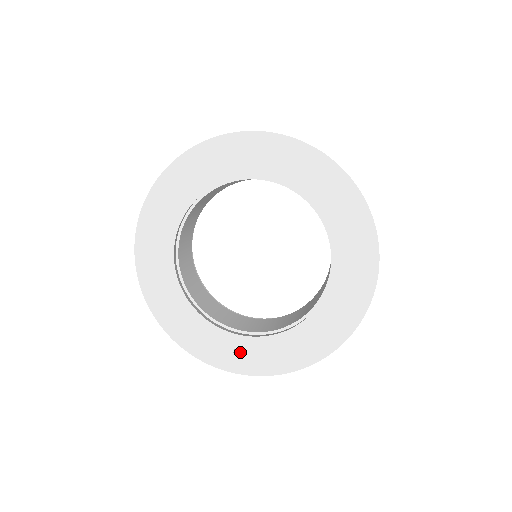
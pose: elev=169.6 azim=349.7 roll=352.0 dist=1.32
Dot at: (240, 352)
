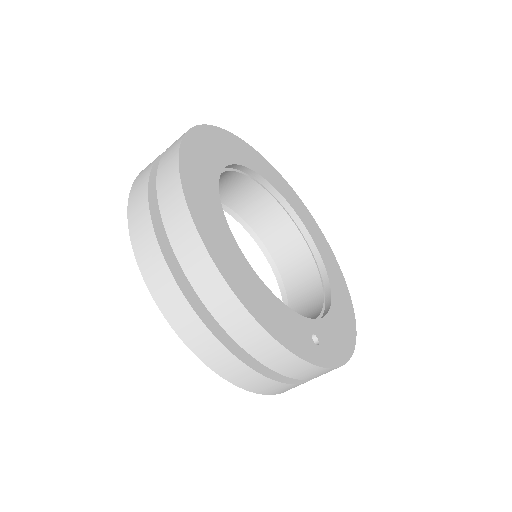
Dot at: occluded
